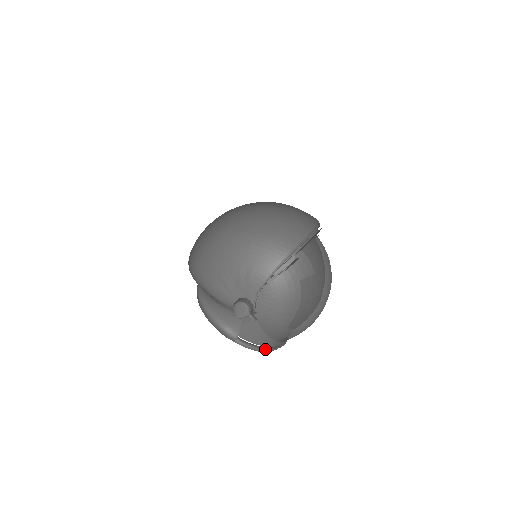
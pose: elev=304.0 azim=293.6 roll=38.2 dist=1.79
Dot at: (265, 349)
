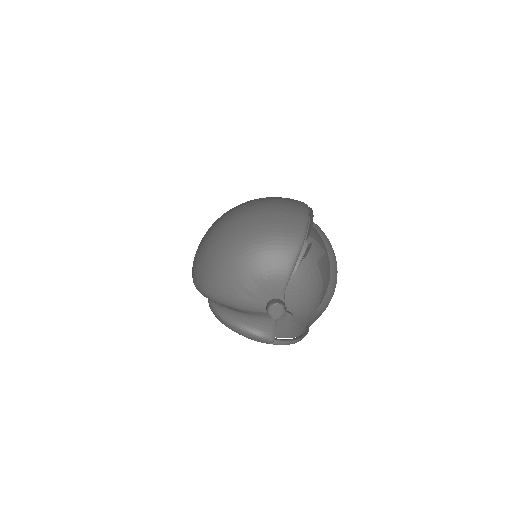
Dot at: occluded
